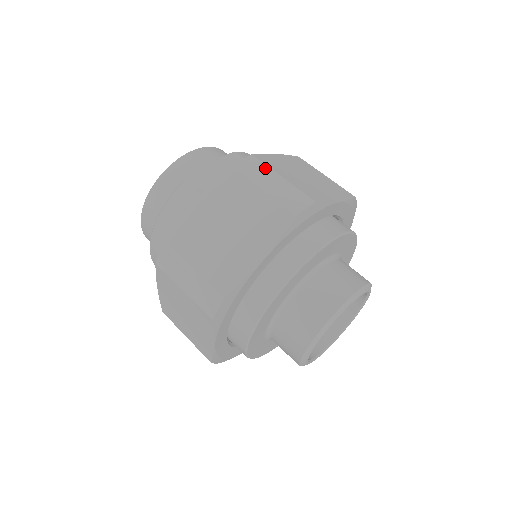
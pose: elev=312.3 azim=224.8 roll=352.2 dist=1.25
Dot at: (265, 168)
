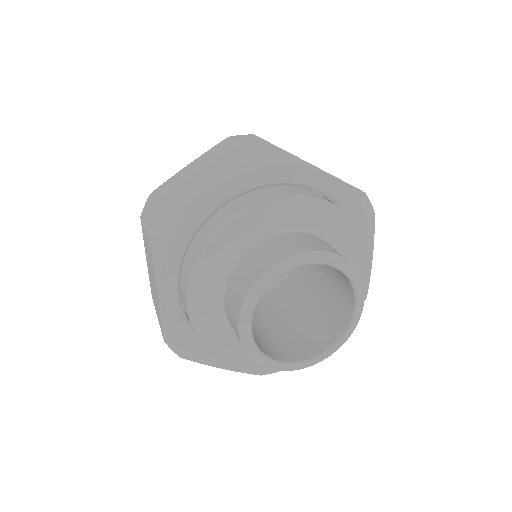
Dot at: (257, 138)
